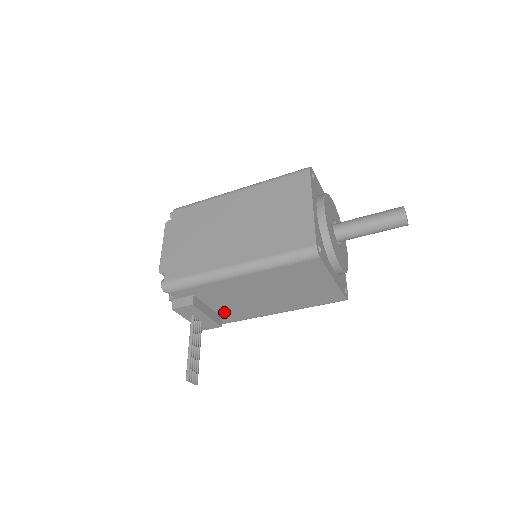
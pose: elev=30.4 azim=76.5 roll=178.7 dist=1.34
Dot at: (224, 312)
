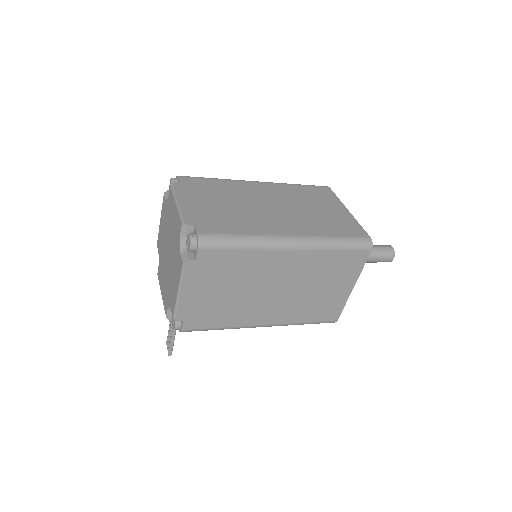
Dot at: occluded
